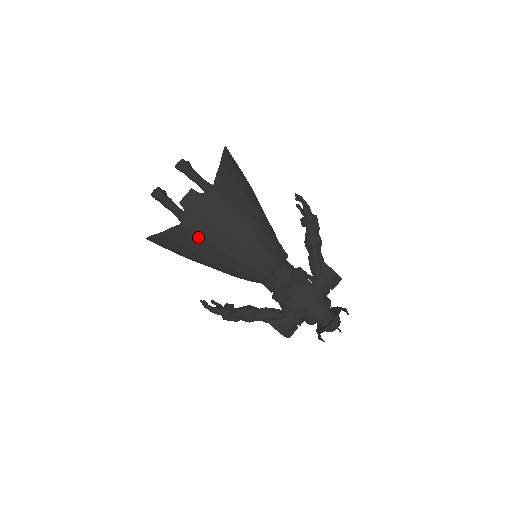
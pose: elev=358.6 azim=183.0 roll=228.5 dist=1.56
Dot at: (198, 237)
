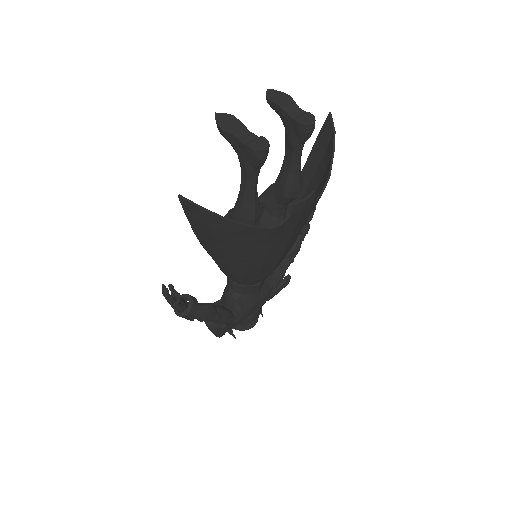
Dot at: (264, 246)
